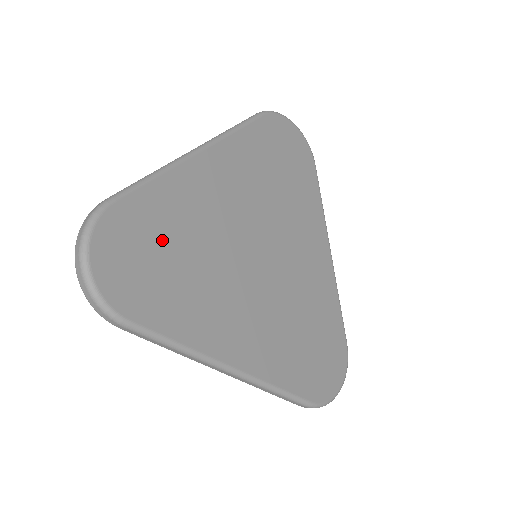
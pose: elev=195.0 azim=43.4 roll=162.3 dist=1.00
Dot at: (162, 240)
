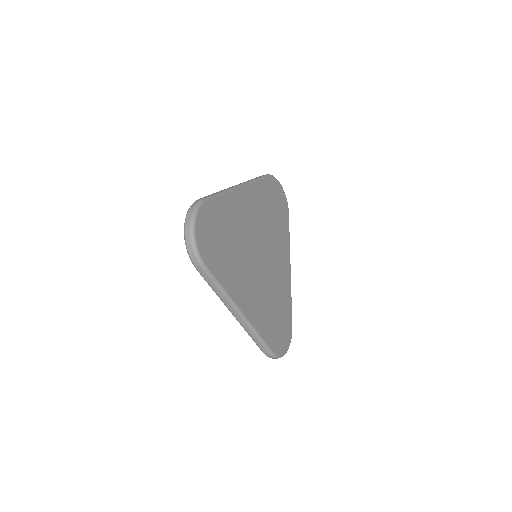
Dot at: (222, 229)
